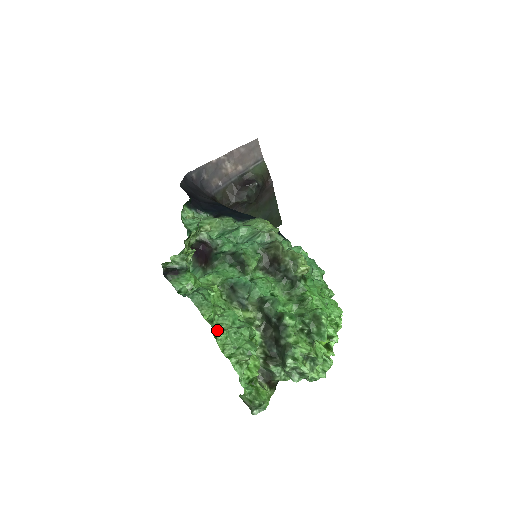
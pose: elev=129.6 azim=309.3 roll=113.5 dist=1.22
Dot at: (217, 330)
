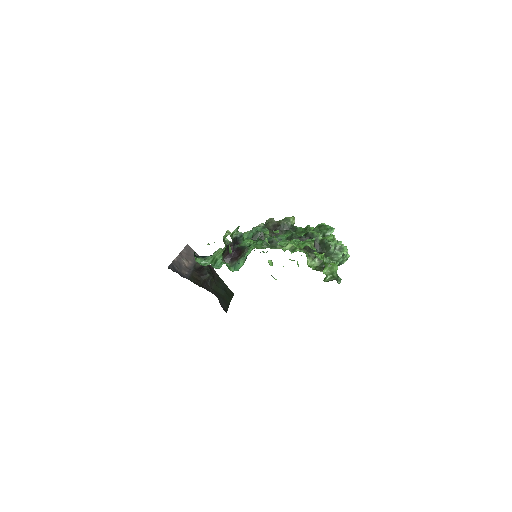
Dot at: (286, 245)
